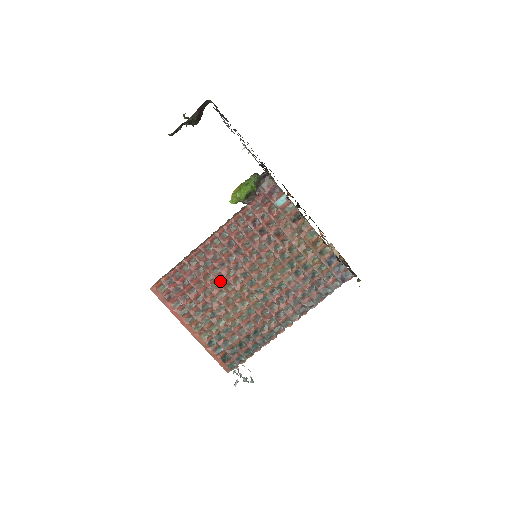
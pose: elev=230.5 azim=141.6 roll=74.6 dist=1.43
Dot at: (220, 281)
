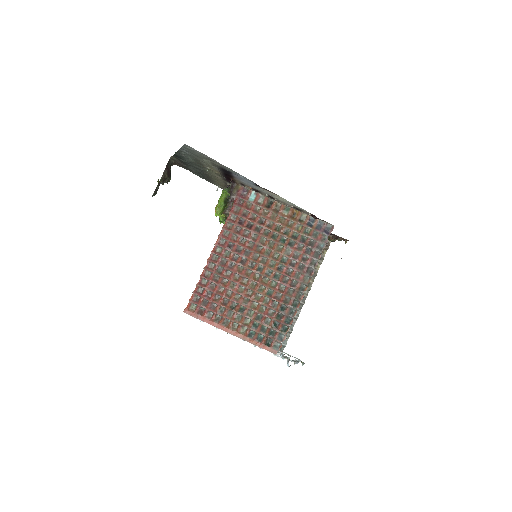
Dot at: (235, 279)
